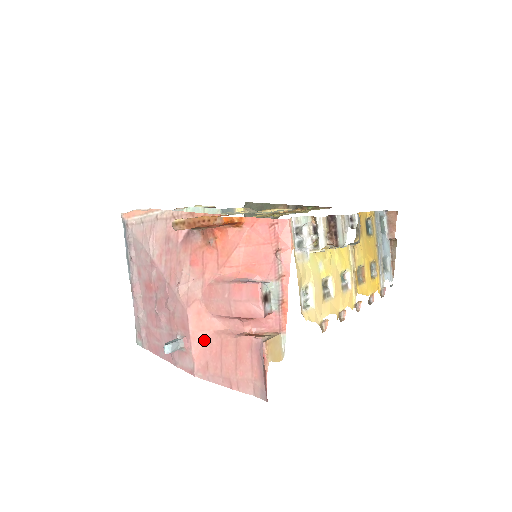
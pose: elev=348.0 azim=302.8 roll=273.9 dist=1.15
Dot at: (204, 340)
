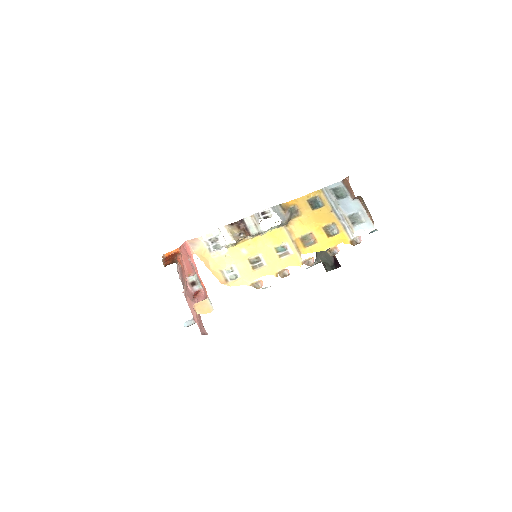
Dot at: (196, 315)
